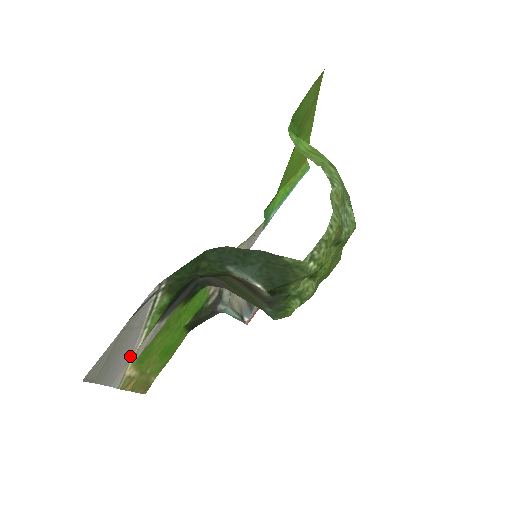
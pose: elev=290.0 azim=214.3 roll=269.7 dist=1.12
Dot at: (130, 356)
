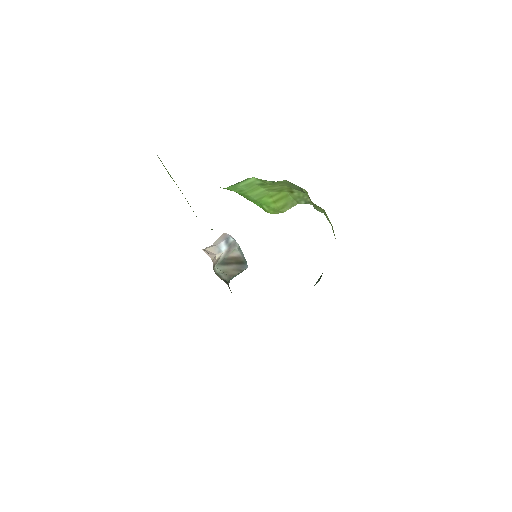
Dot at: occluded
